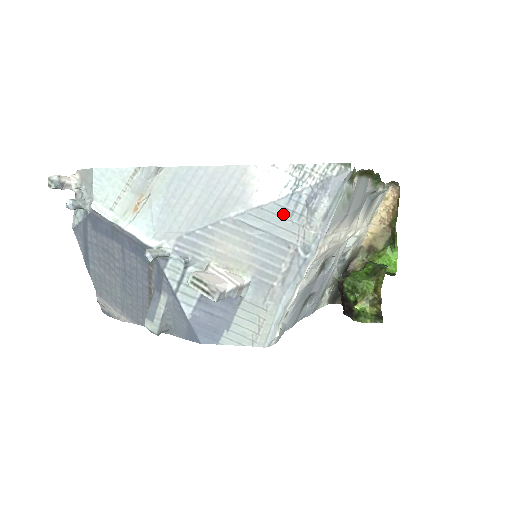
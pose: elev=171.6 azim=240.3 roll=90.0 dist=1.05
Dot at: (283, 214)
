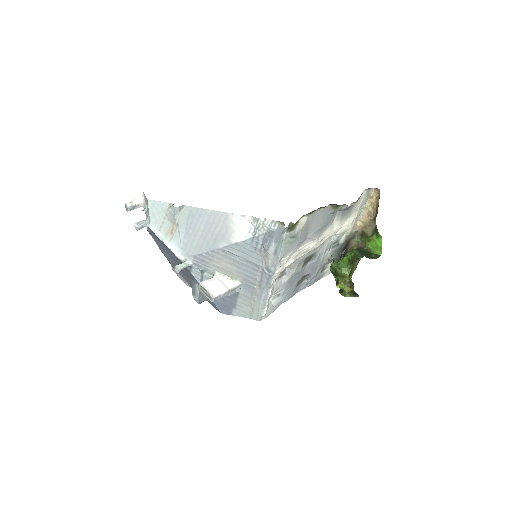
Dot at: (250, 249)
